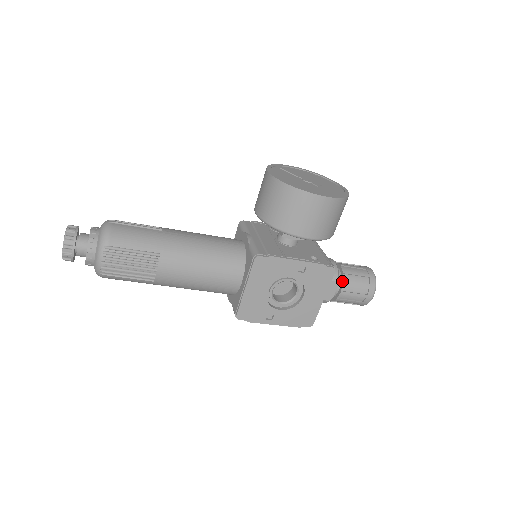
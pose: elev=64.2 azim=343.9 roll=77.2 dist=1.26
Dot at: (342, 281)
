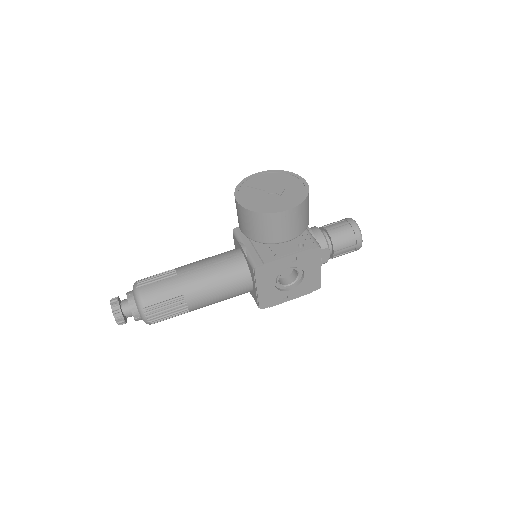
Dot at: (332, 244)
